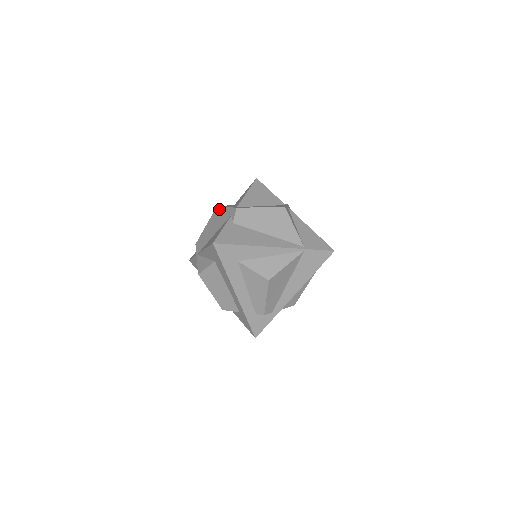
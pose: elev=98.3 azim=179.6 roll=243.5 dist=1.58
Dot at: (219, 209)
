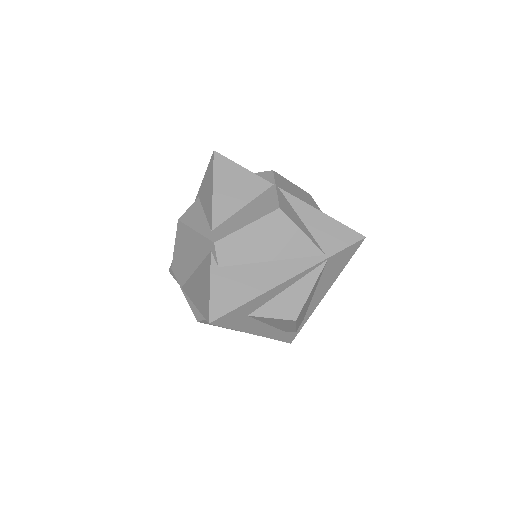
Dot at: (184, 228)
